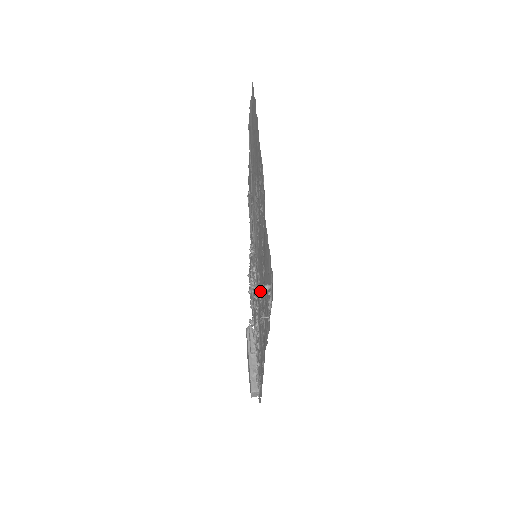
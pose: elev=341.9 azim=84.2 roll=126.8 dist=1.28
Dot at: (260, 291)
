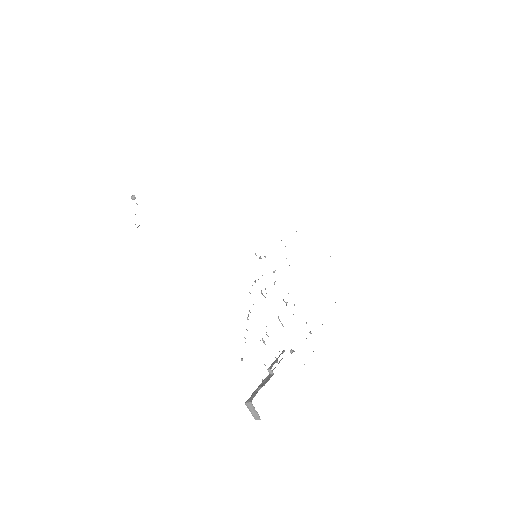
Dot at: occluded
